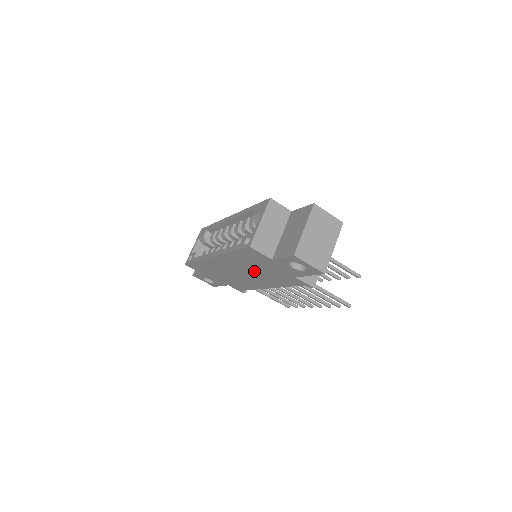
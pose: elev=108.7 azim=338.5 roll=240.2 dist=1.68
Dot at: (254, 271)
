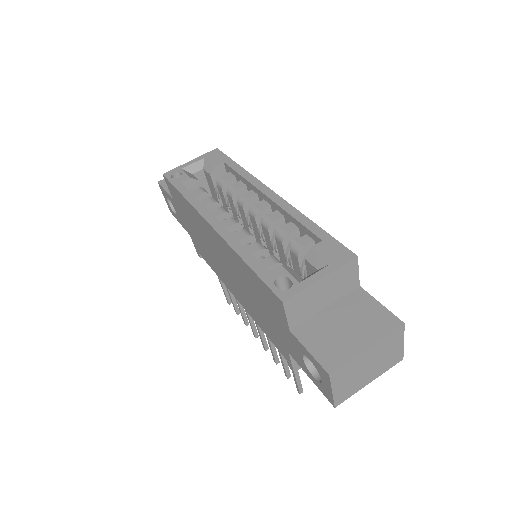
Dot at: (244, 288)
